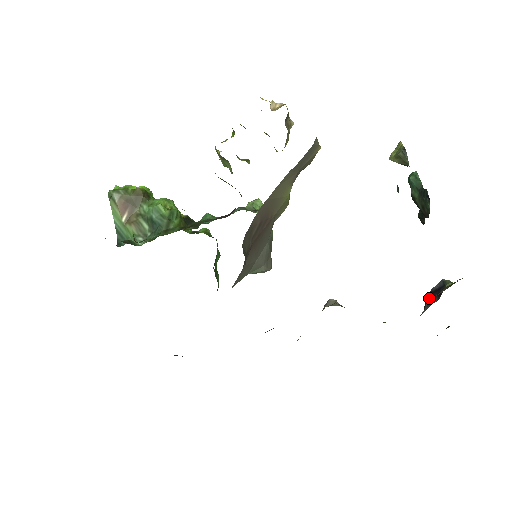
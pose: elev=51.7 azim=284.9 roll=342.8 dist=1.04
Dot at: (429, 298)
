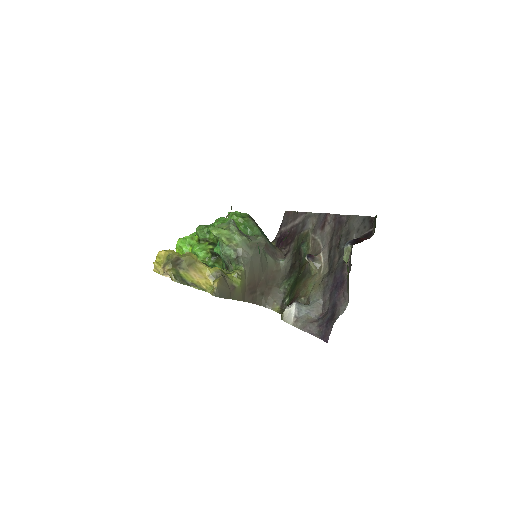
Dot at: occluded
